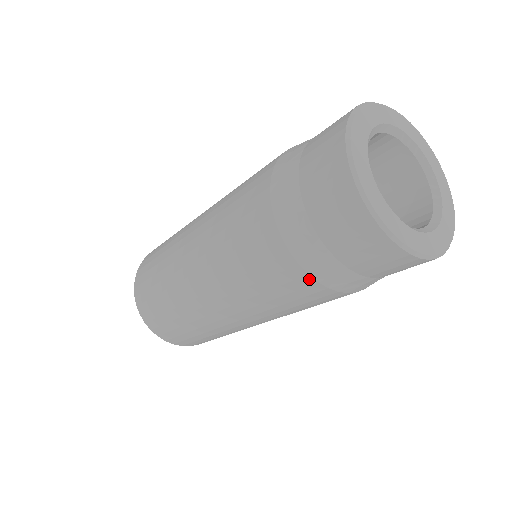
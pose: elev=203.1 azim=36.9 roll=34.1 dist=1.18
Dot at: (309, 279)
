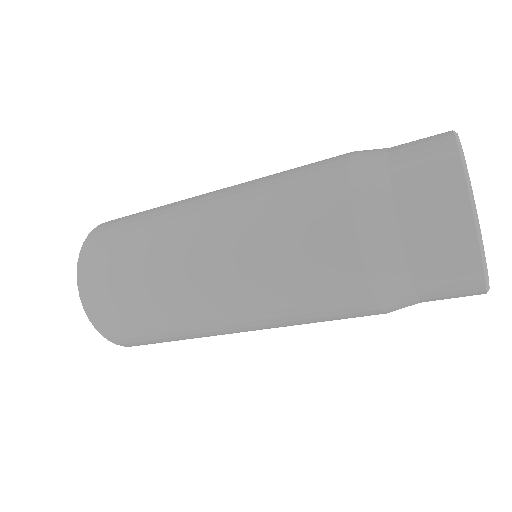
Dot at: (348, 219)
